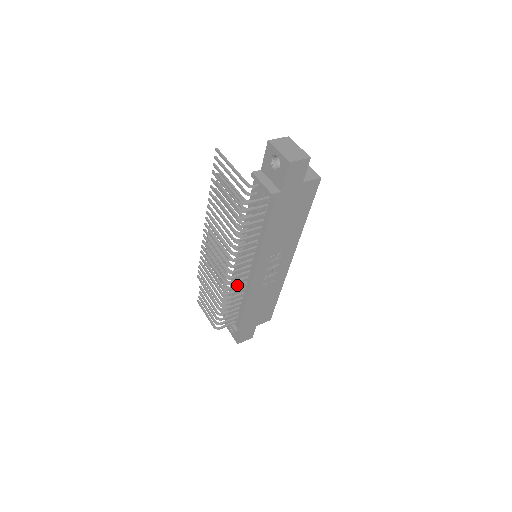
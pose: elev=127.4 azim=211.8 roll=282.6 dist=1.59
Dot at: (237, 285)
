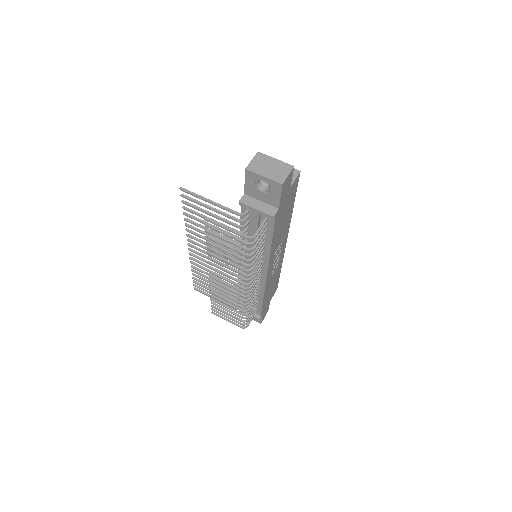
Dot at: (254, 290)
